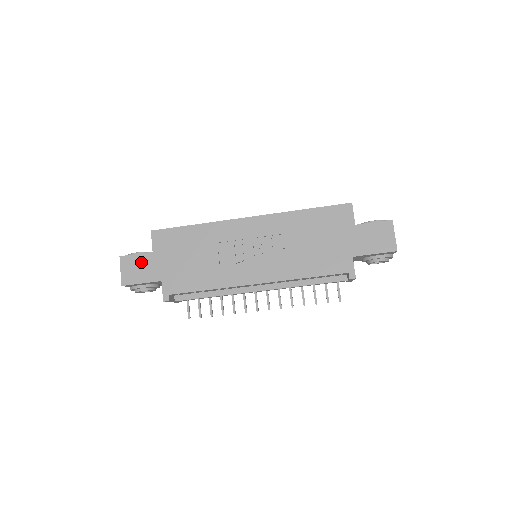
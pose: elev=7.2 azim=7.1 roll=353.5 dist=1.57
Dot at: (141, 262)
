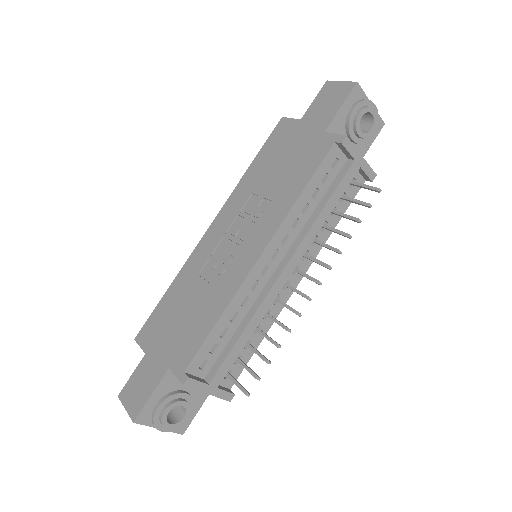
Dot at: (140, 376)
